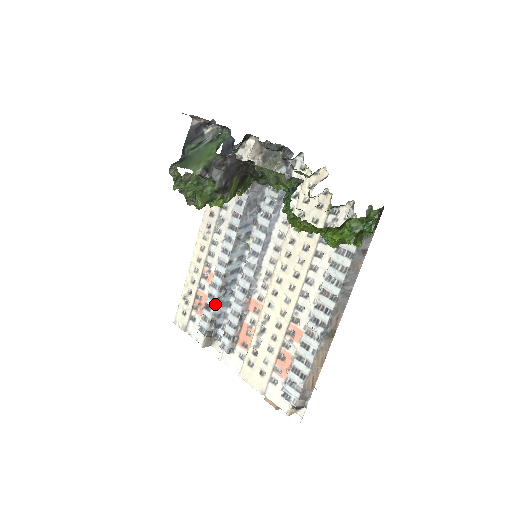
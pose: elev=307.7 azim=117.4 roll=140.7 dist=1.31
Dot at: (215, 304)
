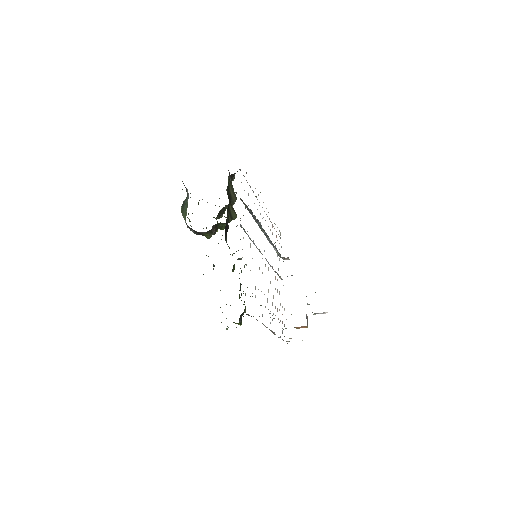
Dot at: occluded
